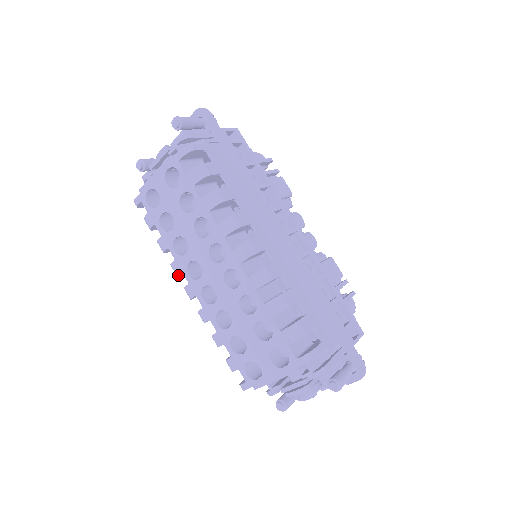
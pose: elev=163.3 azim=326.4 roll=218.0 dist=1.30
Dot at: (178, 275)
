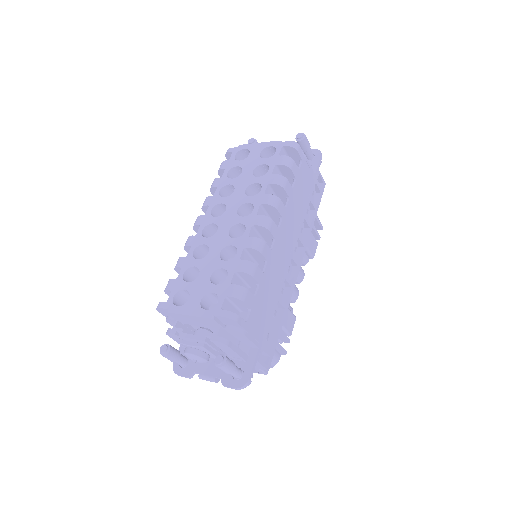
Dot at: (203, 208)
